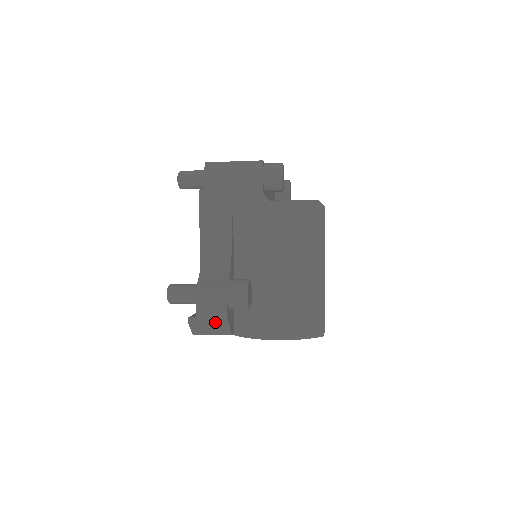
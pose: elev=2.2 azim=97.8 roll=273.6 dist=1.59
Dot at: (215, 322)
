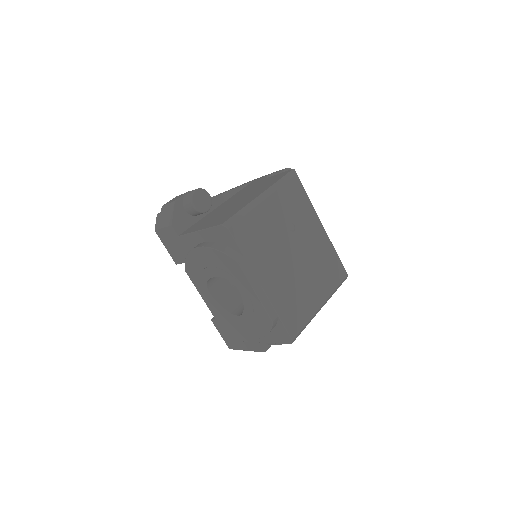
Dot at: (168, 210)
